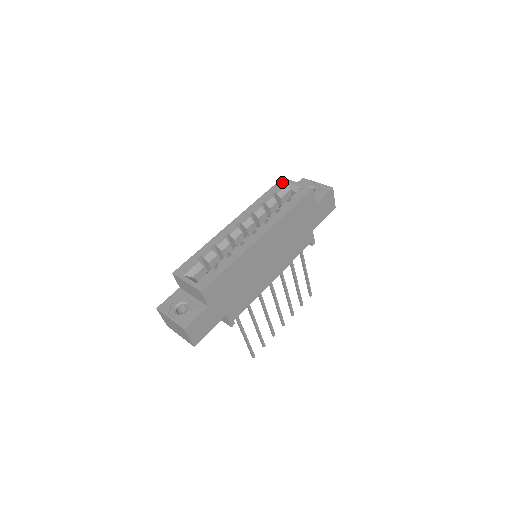
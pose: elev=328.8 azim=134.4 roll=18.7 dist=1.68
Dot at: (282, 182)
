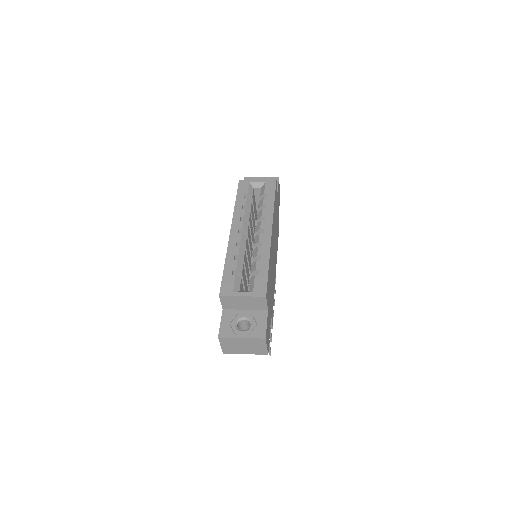
Dot at: (243, 184)
